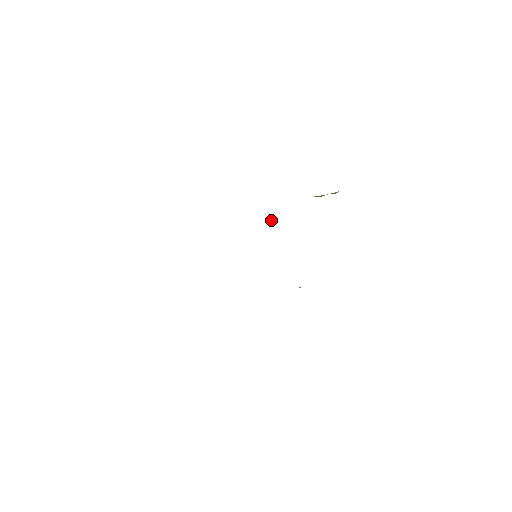
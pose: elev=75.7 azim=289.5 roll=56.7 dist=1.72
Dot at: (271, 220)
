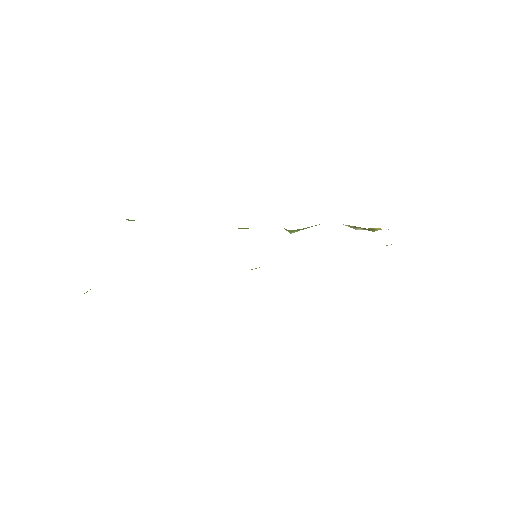
Dot at: (288, 230)
